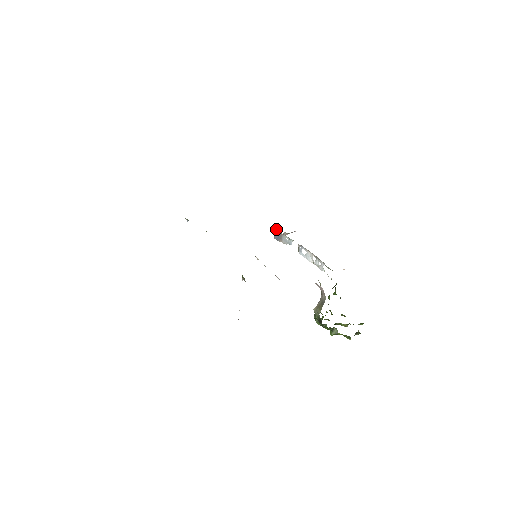
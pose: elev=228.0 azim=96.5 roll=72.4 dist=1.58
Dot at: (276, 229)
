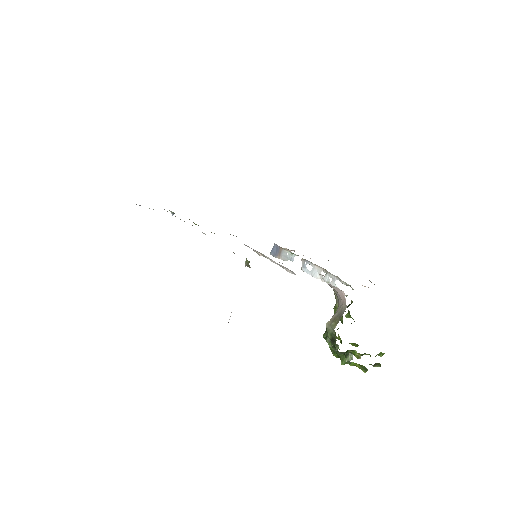
Dot at: occluded
